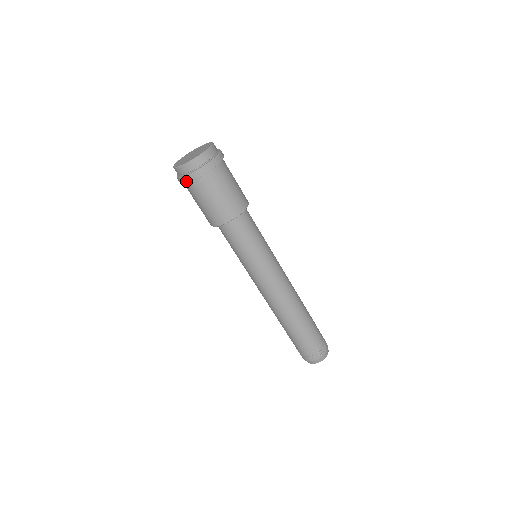
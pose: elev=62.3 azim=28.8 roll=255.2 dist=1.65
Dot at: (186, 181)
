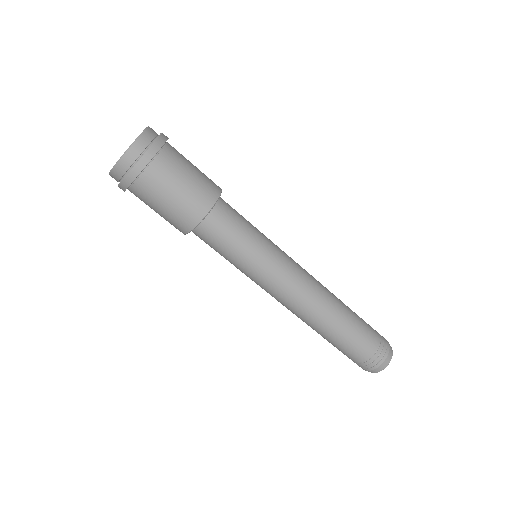
Dot at: (123, 190)
